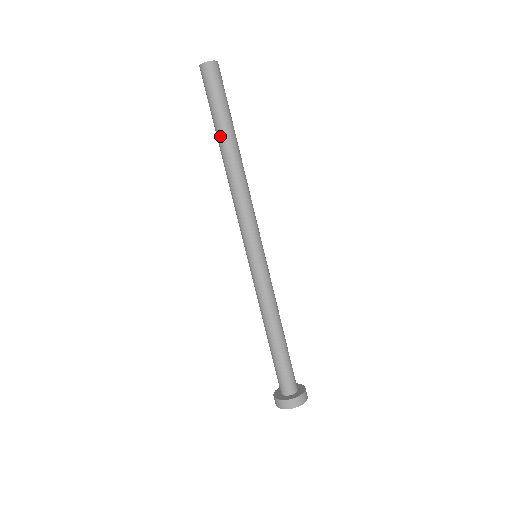
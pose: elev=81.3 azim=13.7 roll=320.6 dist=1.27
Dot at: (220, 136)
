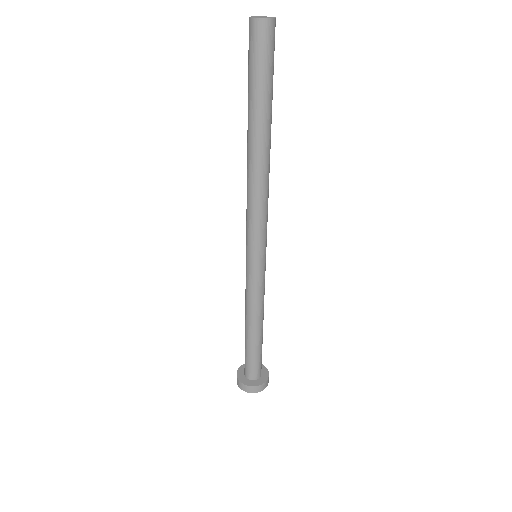
Dot at: (253, 122)
